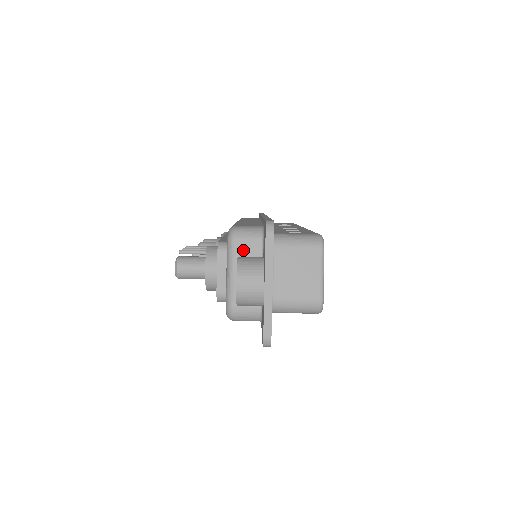
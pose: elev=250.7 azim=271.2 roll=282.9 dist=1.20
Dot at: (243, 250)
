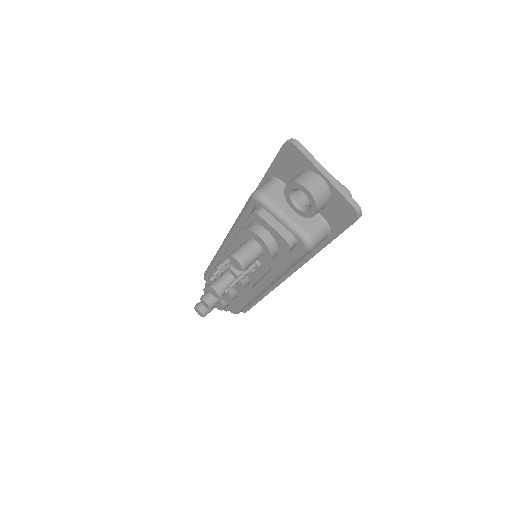
Dot at: (276, 196)
